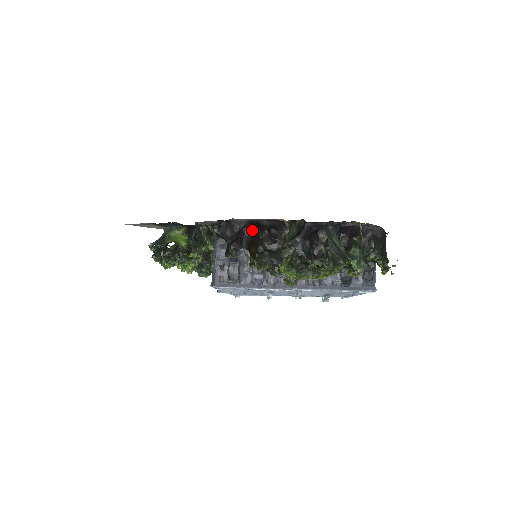
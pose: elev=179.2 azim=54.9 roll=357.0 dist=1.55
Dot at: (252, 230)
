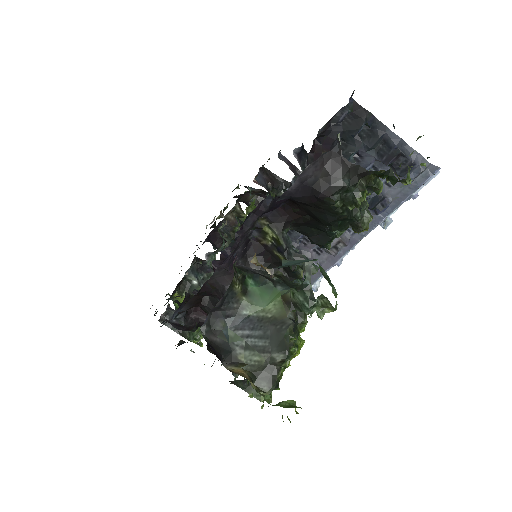
Dot at: occluded
